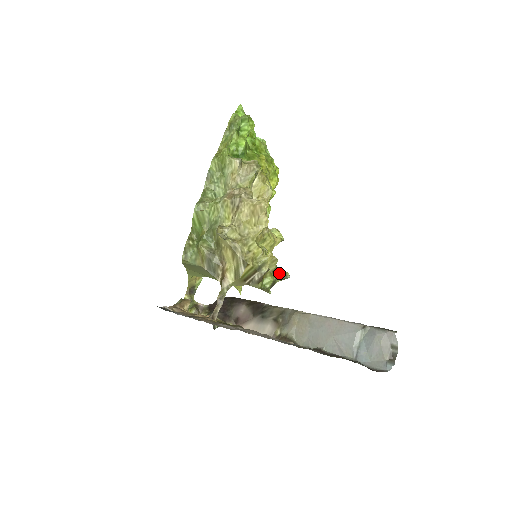
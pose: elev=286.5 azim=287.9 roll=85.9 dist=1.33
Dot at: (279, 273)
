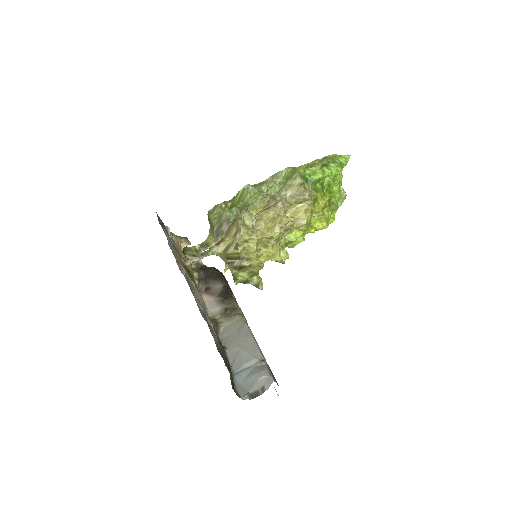
Dot at: (256, 279)
